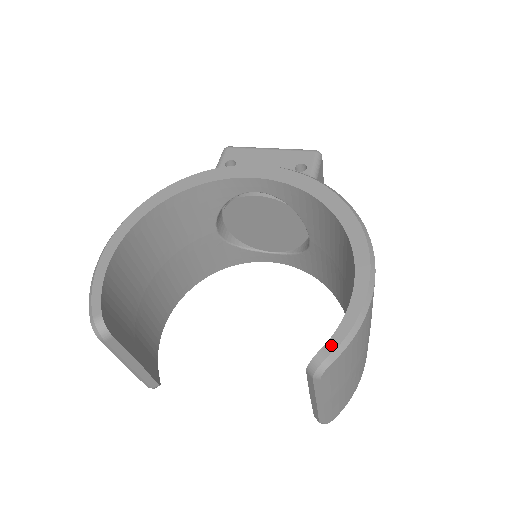
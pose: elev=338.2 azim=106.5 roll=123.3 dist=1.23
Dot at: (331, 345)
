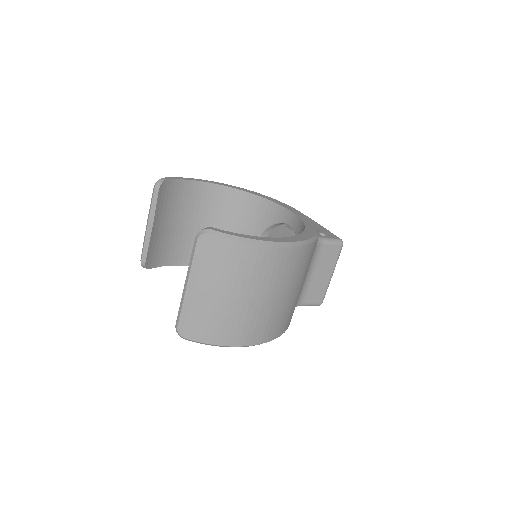
Dot at: (219, 230)
